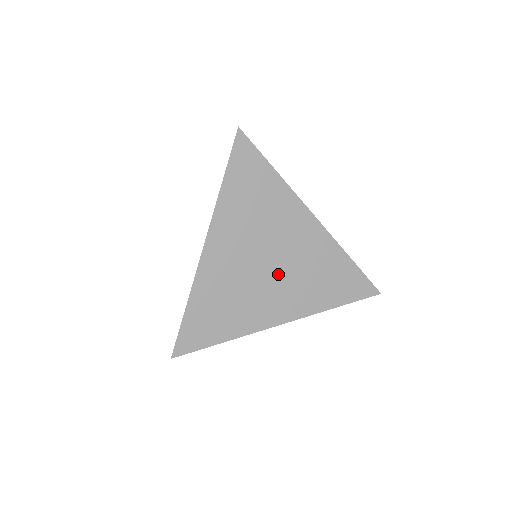
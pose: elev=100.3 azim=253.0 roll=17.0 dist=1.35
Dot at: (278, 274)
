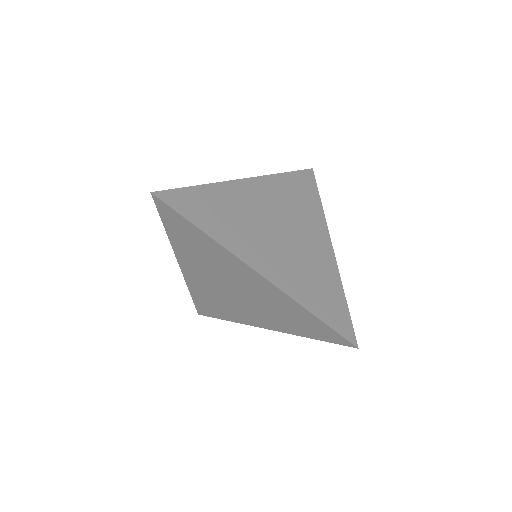
Dot at: (282, 244)
